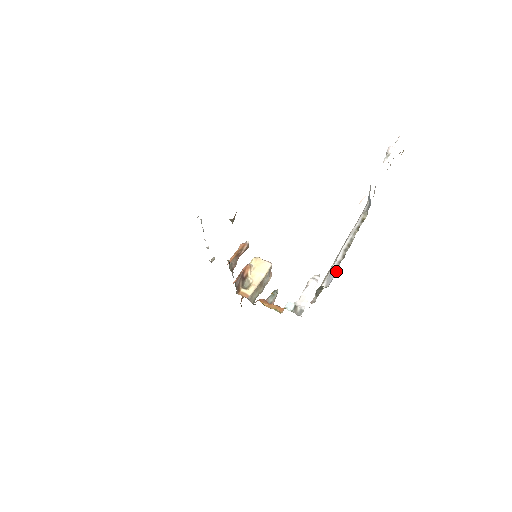
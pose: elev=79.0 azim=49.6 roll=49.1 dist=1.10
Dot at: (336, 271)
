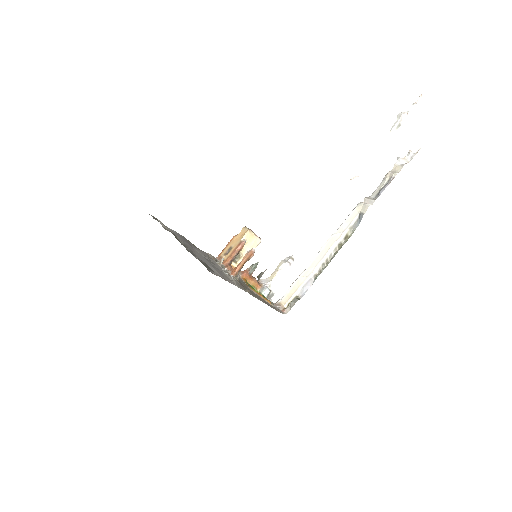
Dot at: (310, 286)
